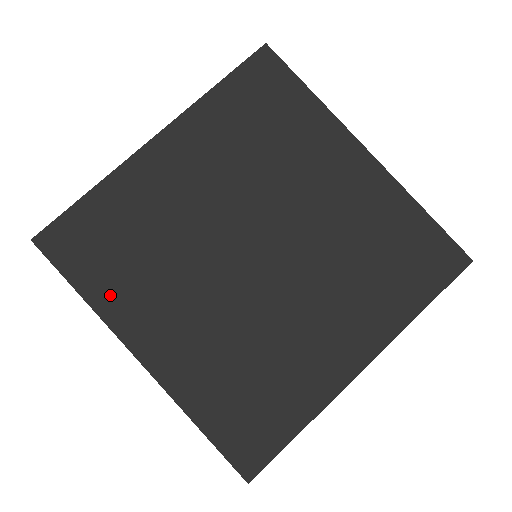
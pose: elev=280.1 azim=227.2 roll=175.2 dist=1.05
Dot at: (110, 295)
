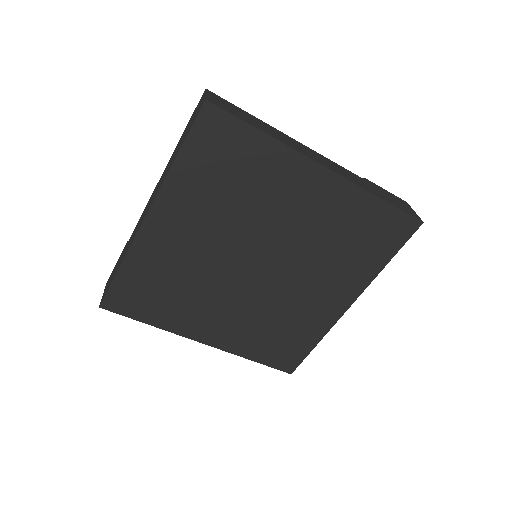
Dot at: (169, 319)
